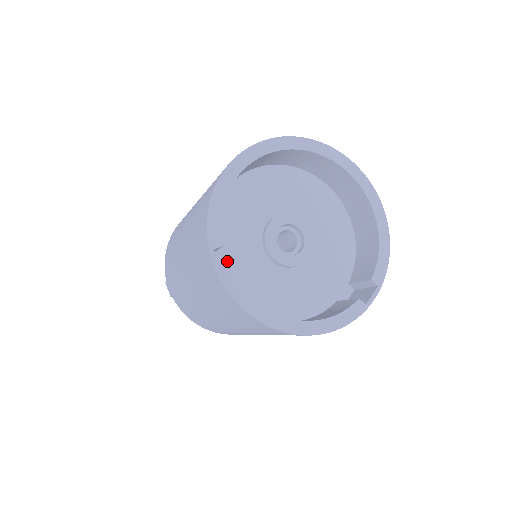
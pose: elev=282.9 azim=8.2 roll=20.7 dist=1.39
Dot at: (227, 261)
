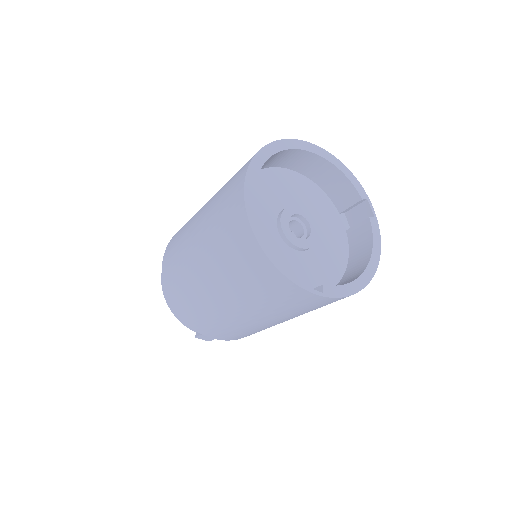
Dot at: occluded
